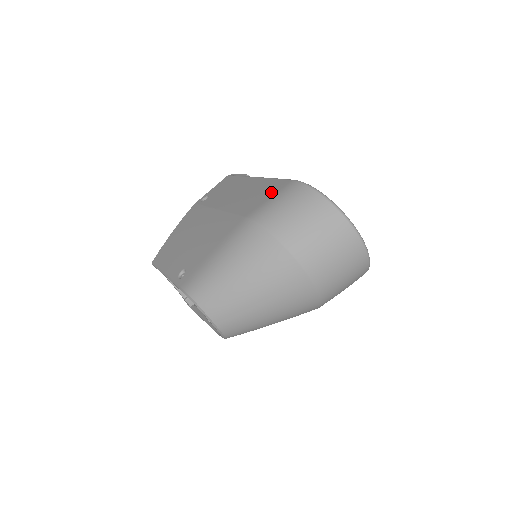
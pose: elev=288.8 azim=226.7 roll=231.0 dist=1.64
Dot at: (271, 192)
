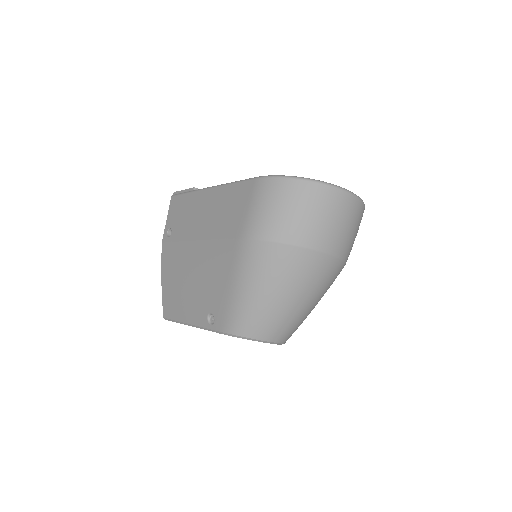
Dot at: (243, 201)
